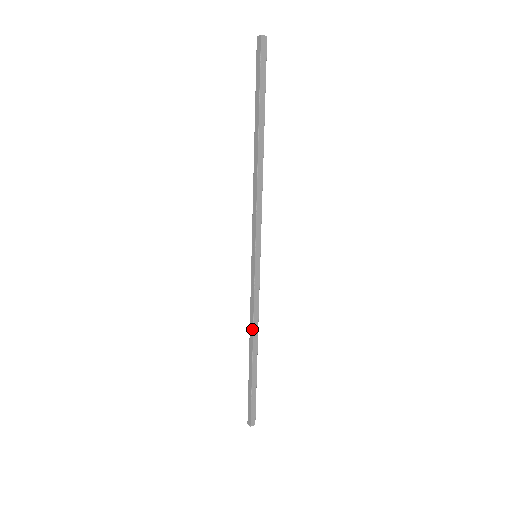
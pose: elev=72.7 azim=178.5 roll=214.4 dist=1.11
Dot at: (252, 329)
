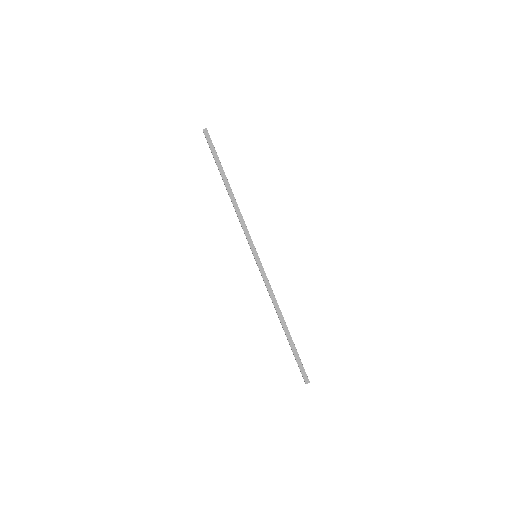
Dot at: (278, 306)
